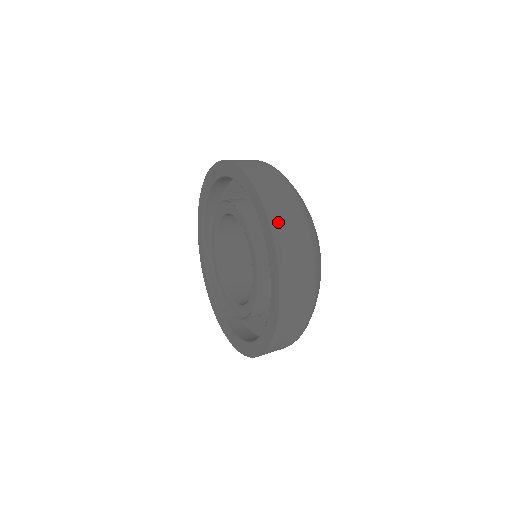
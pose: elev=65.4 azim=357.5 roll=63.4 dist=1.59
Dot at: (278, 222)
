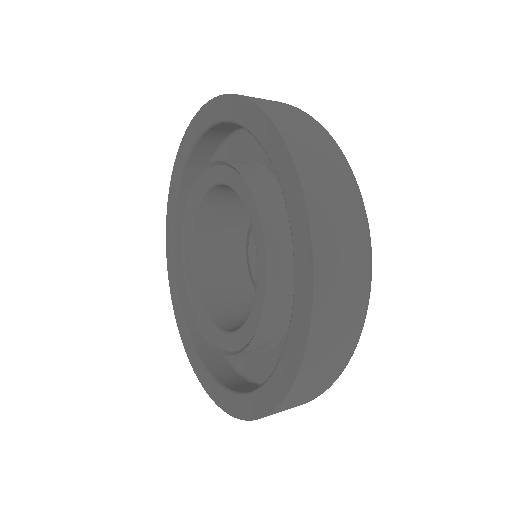
Dot at: (327, 303)
